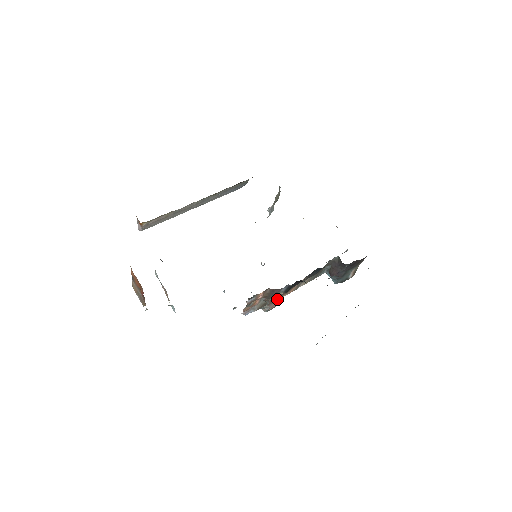
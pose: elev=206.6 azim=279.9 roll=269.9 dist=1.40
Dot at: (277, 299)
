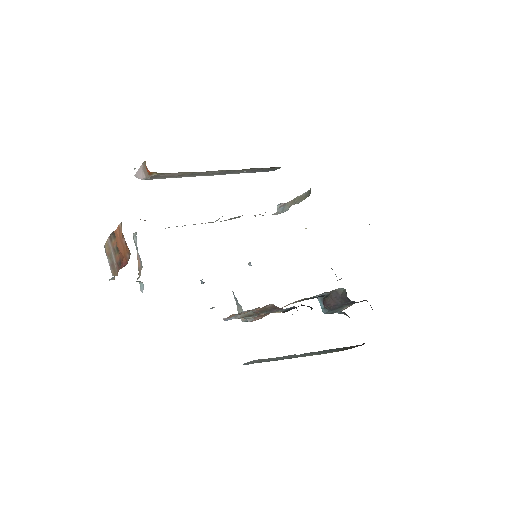
Dot at: (266, 314)
